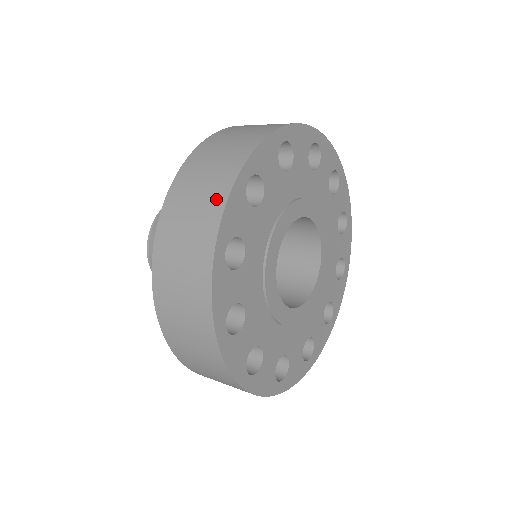
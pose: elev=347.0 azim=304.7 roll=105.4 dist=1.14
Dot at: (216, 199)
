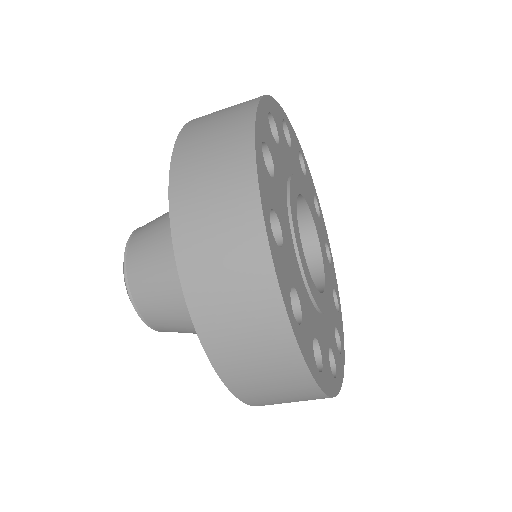
Dot at: occluded
